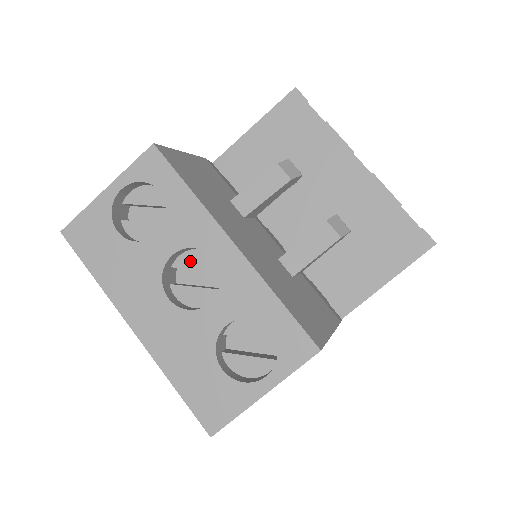
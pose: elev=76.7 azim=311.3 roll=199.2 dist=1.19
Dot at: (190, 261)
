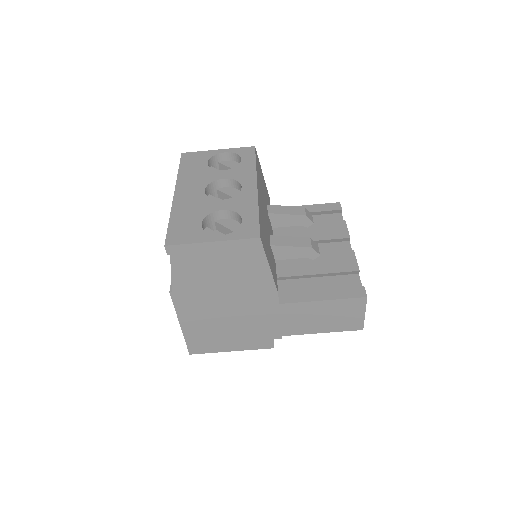
Dot at: (228, 191)
